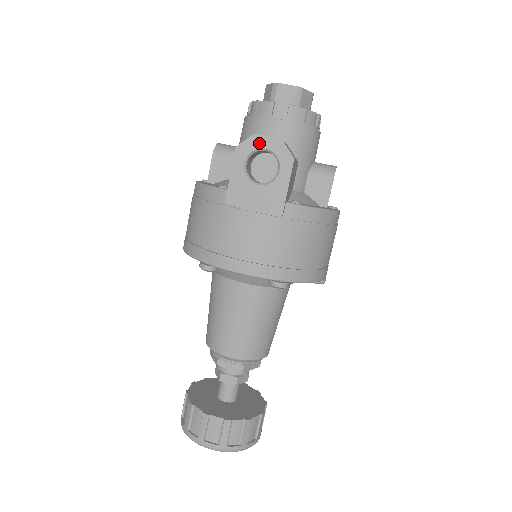
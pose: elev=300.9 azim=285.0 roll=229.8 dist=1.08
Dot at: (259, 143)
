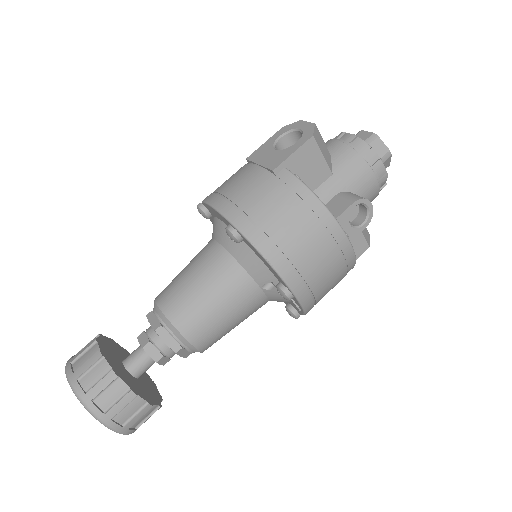
Dot at: (299, 125)
